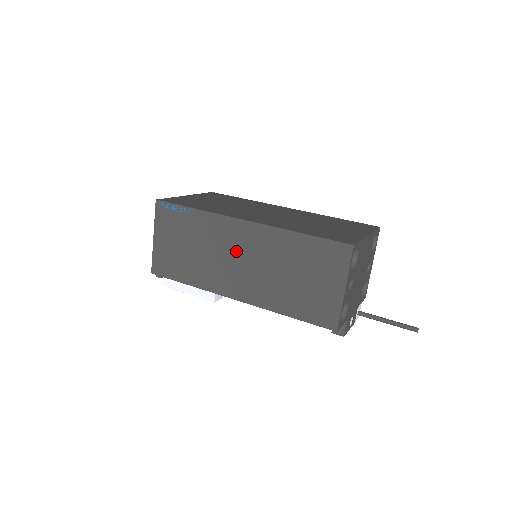
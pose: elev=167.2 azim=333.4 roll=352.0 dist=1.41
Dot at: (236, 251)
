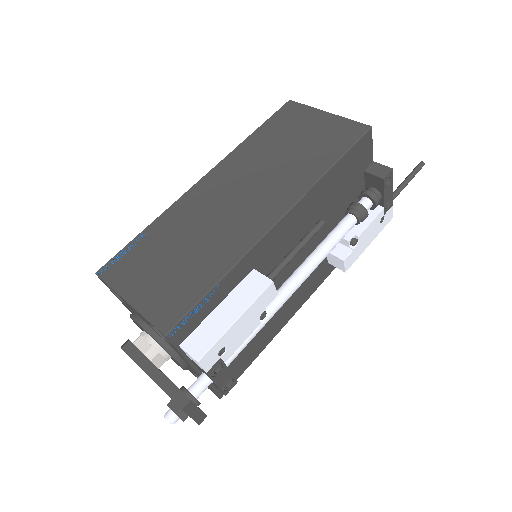
Dot at: (224, 197)
